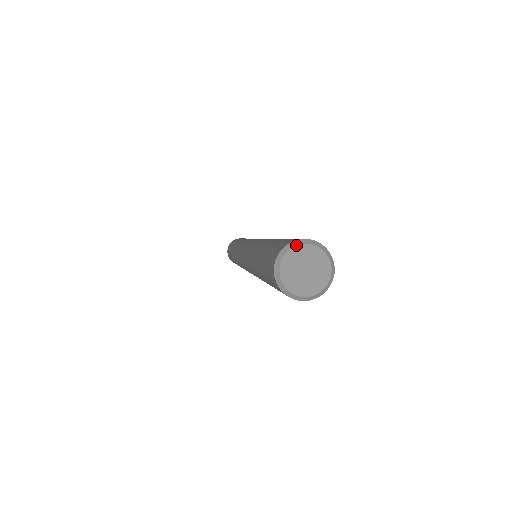
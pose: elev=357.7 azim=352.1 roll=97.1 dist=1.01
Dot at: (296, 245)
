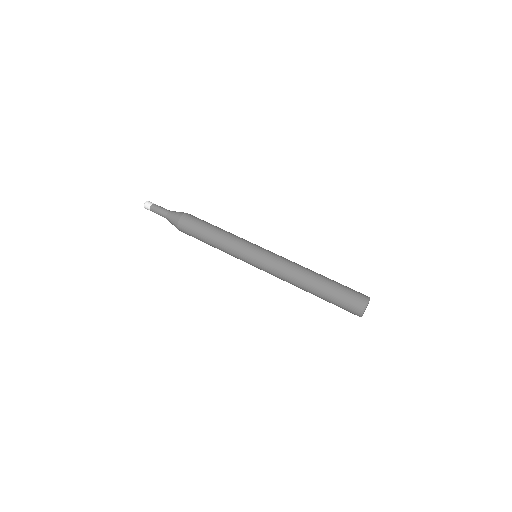
Dot at: occluded
